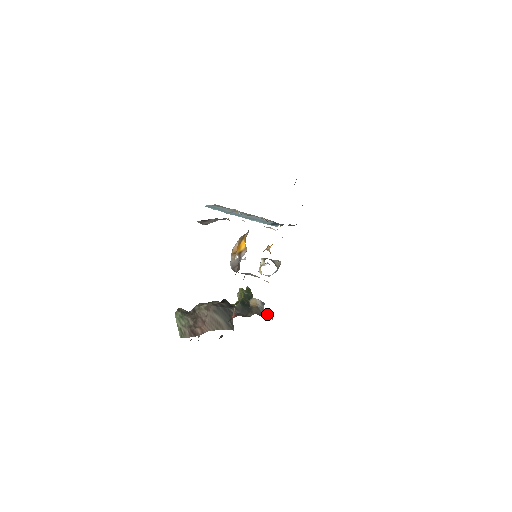
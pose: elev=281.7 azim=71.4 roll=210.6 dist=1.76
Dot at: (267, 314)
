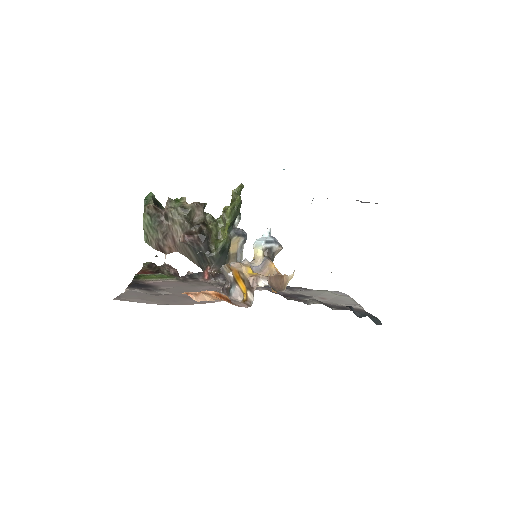
Dot at: occluded
